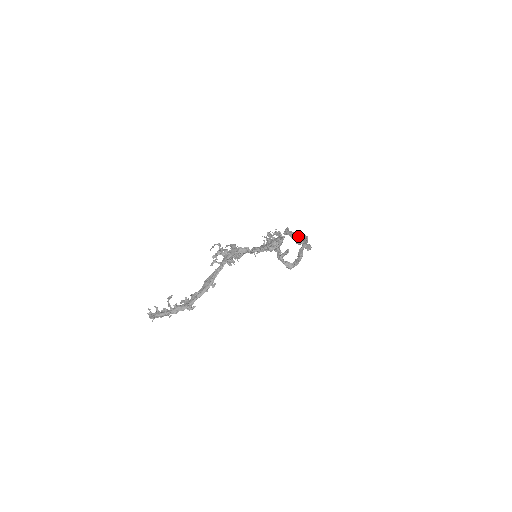
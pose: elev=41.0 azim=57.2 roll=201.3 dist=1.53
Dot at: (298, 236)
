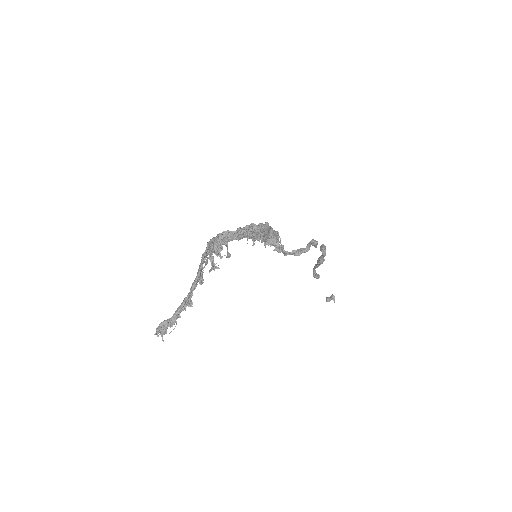
Dot at: (318, 258)
